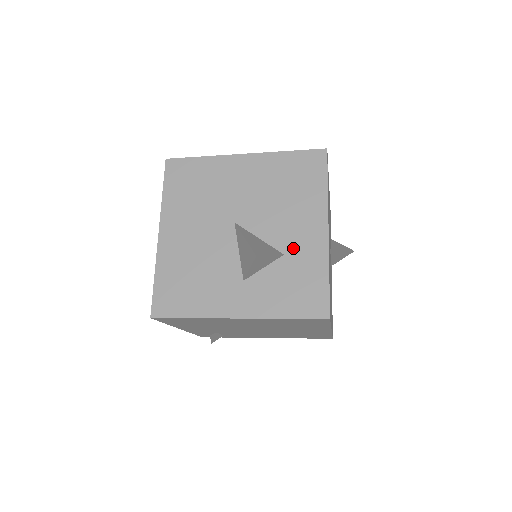
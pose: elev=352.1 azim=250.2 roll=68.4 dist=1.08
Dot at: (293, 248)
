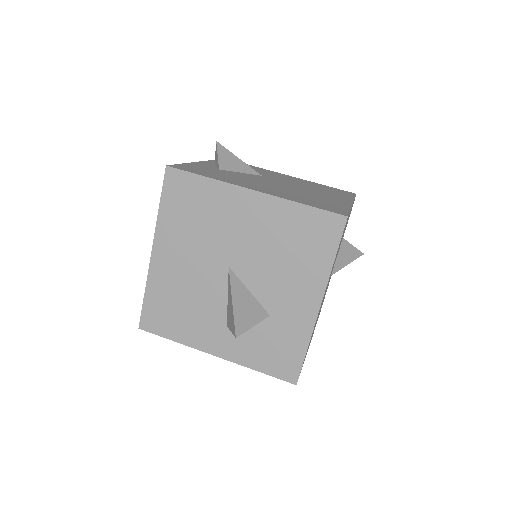
Dot at: (280, 313)
